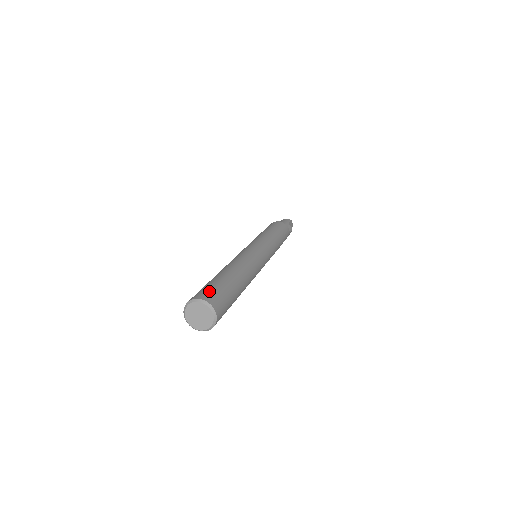
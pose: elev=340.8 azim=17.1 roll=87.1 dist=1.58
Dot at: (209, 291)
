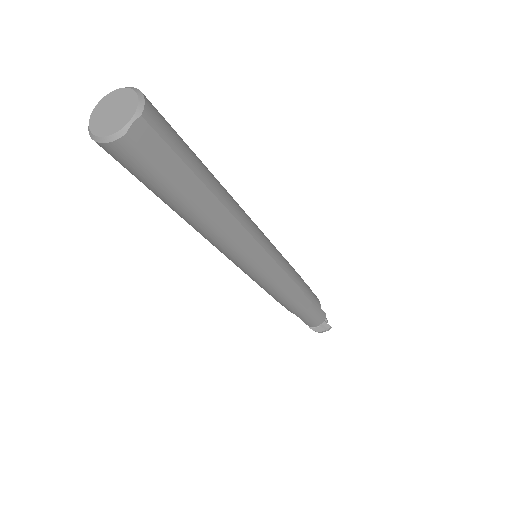
Dot at: occluded
